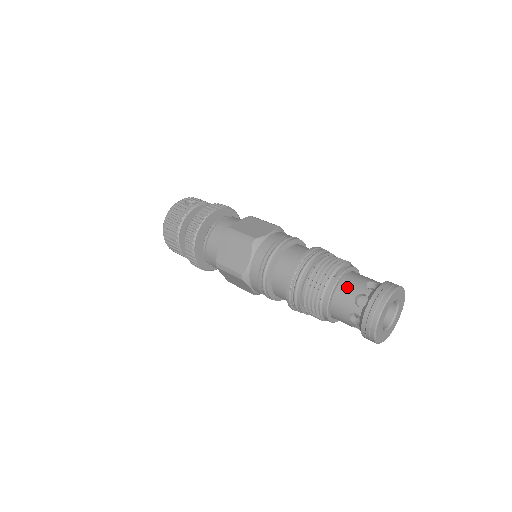
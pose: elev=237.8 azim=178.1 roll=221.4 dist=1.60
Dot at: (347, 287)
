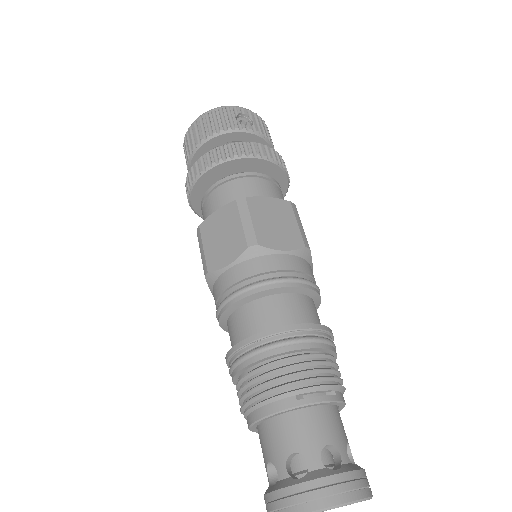
Dot at: (299, 427)
